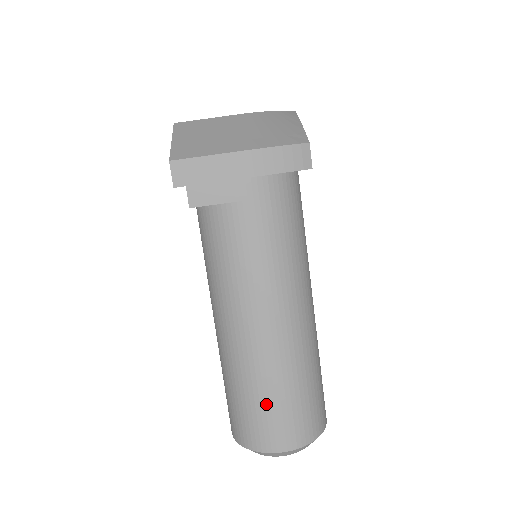
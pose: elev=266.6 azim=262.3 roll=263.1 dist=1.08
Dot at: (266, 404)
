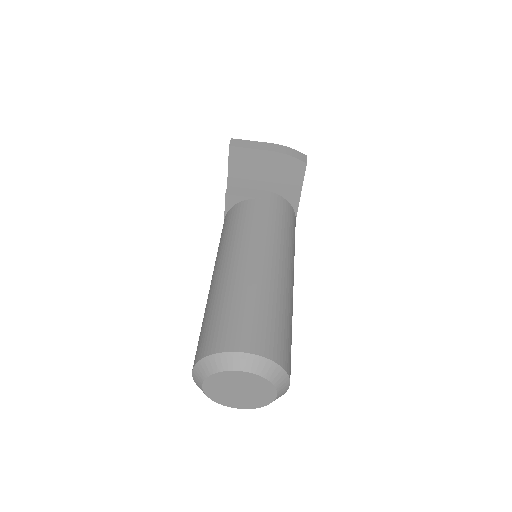
Dot at: (241, 310)
